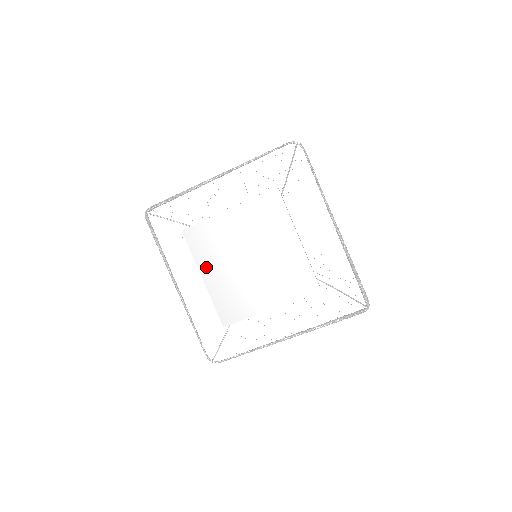
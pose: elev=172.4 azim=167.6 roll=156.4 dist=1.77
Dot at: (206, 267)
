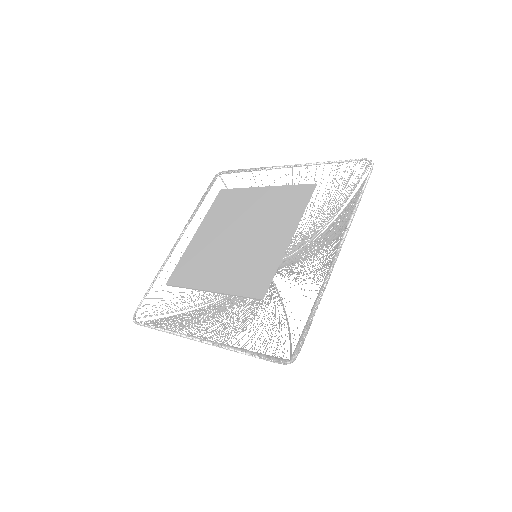
Dot at: (206, 225)
